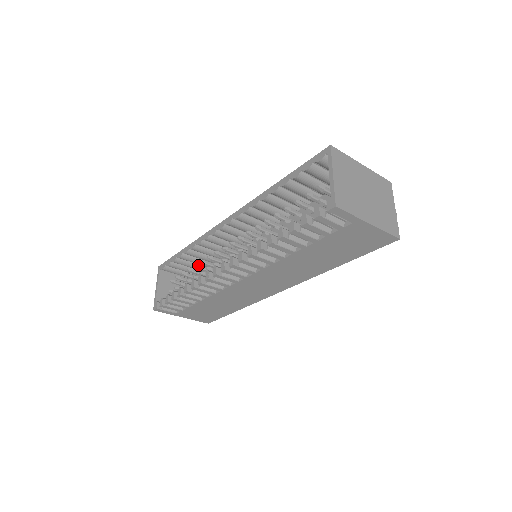
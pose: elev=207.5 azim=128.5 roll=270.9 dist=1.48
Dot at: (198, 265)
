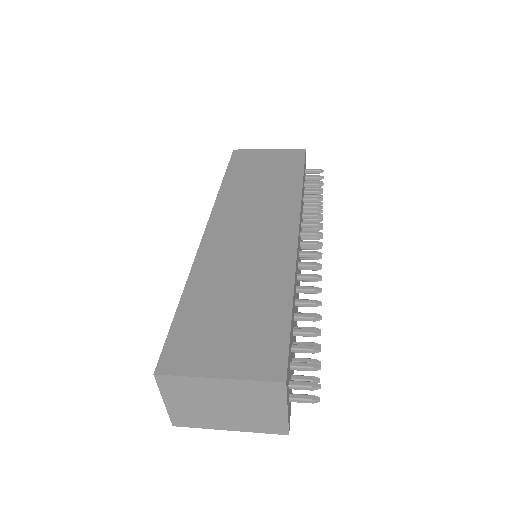
Dot at: occluded
